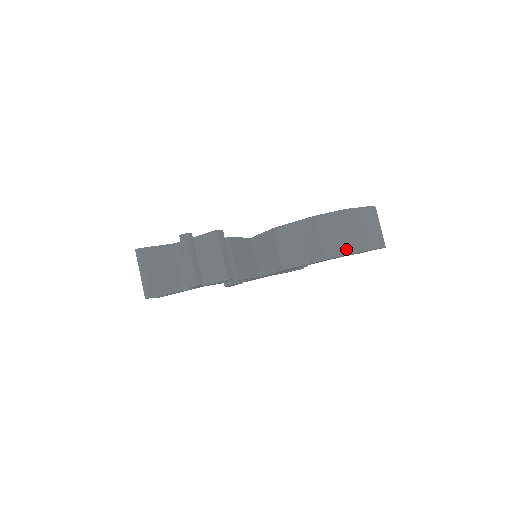
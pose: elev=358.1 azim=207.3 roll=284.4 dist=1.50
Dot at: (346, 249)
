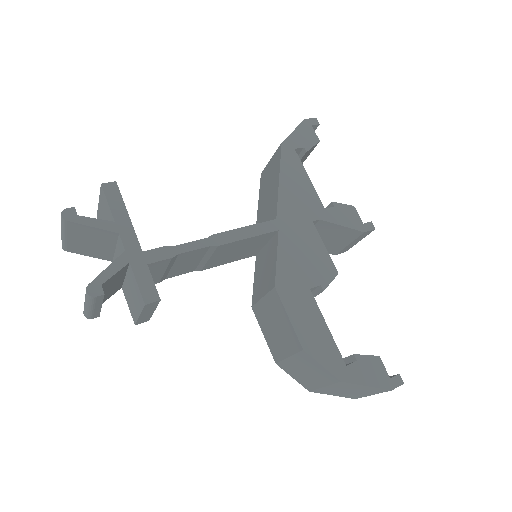
Dot at: (303, 382)
